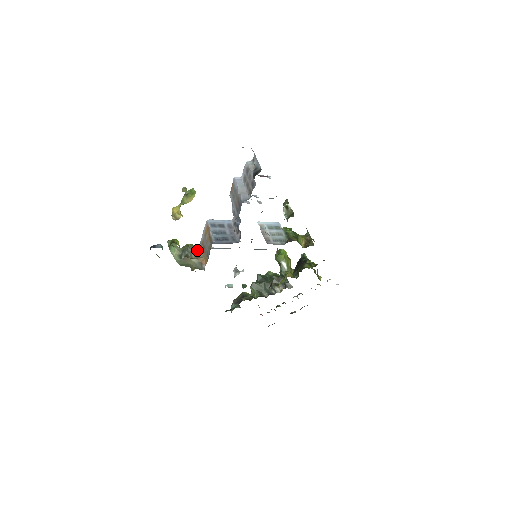
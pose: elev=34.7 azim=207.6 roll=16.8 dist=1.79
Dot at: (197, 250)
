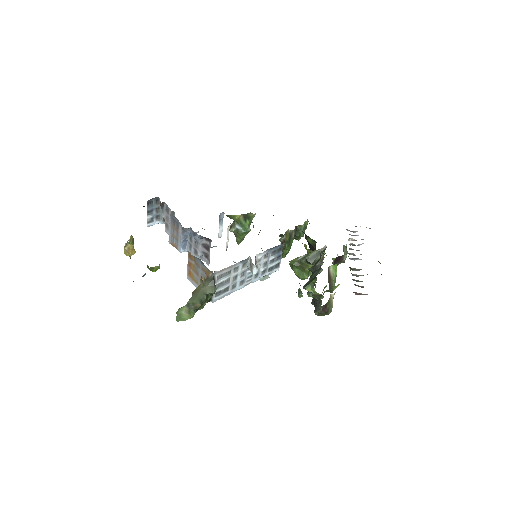
Dot at: occluded
